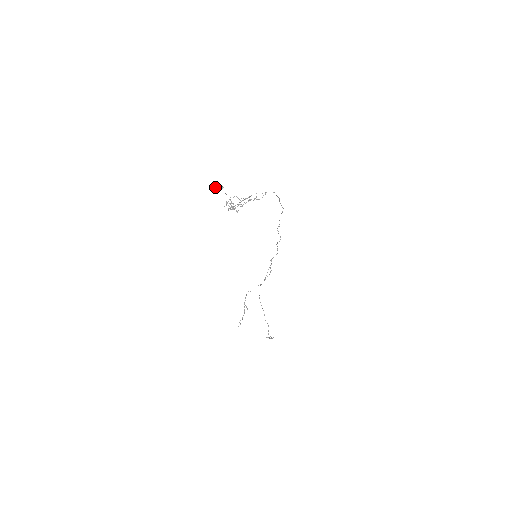
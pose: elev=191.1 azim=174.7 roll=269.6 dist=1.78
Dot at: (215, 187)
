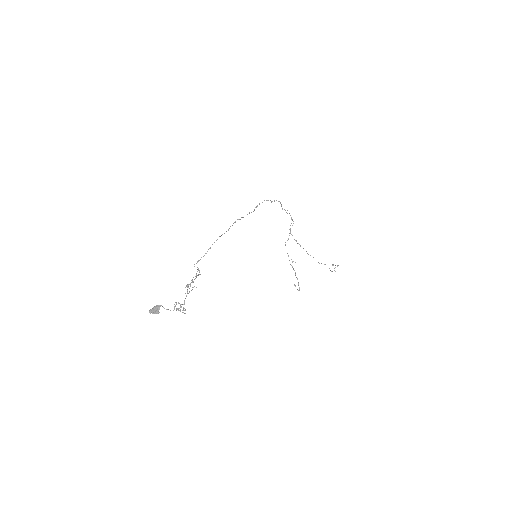
Dot at: (153, 312)
